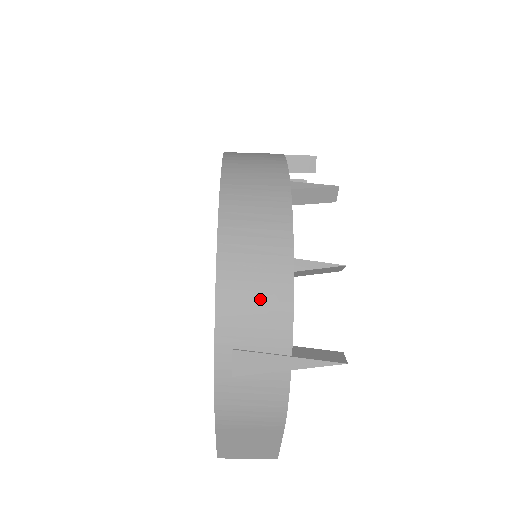
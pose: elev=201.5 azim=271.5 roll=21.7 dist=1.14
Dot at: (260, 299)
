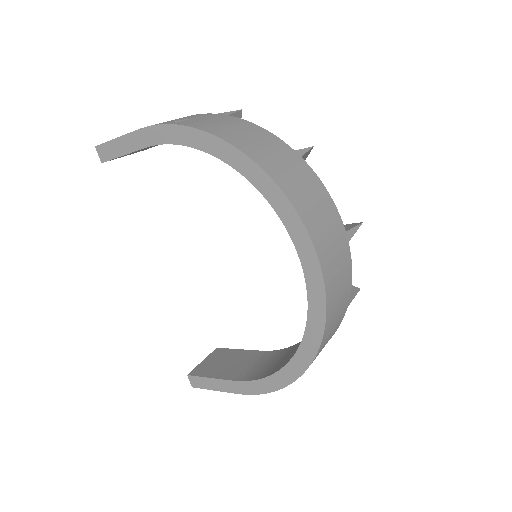
Dot at: occluded
